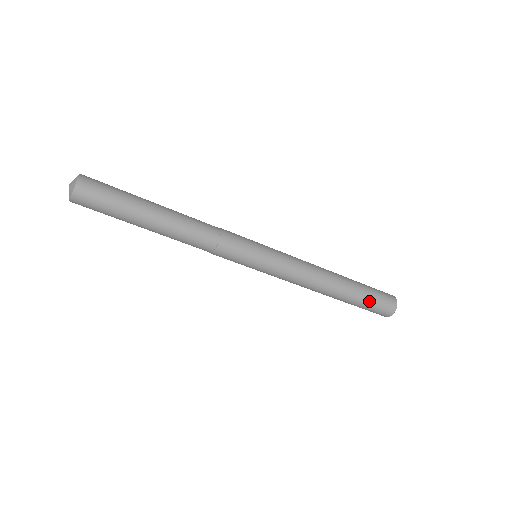
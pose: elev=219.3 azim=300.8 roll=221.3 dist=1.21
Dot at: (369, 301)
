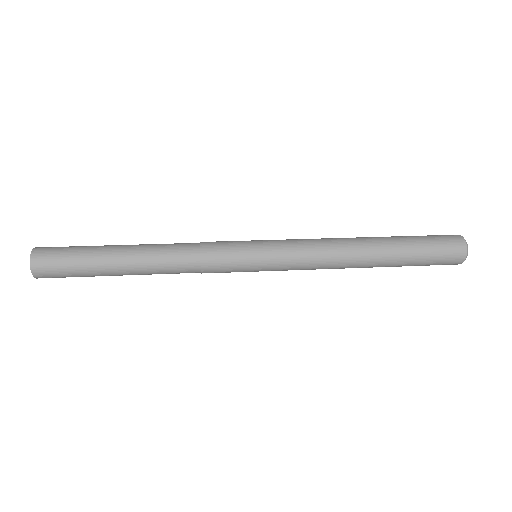
Dot at: (421, 260)
